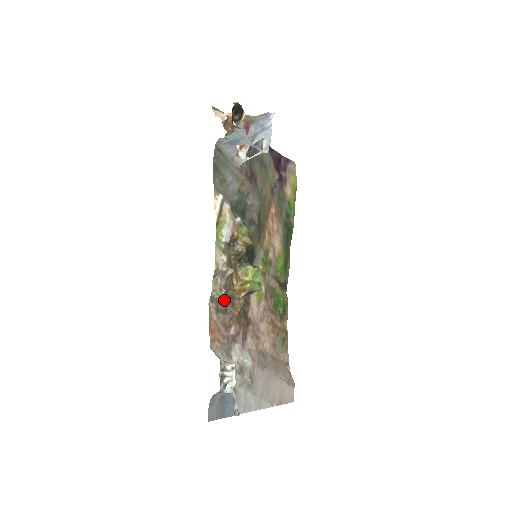
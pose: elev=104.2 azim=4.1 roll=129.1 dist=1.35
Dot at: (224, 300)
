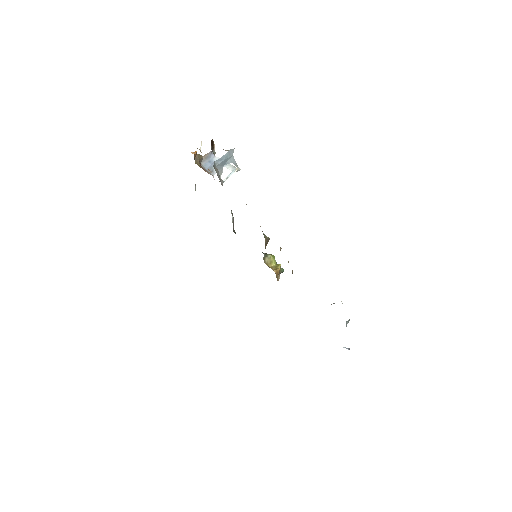
Dot at: occluded
